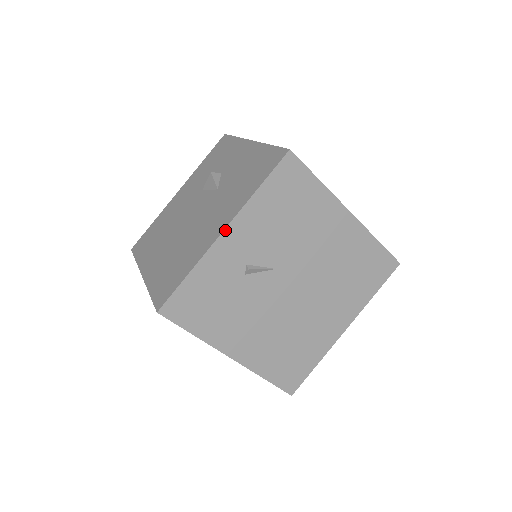
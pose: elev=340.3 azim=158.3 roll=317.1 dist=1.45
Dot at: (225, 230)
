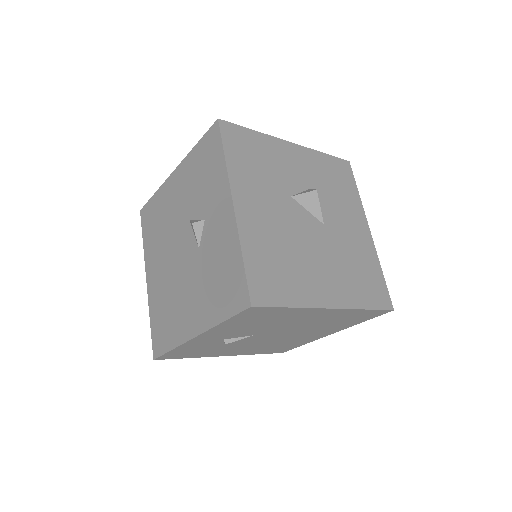
Dot at: (196, 337)
